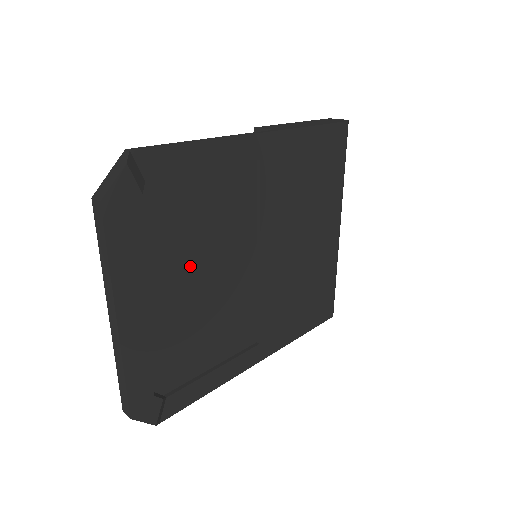
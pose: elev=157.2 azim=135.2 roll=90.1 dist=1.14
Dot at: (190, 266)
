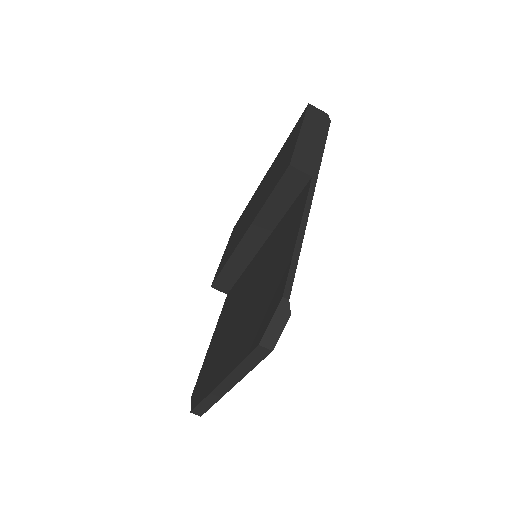
Dot at: occluded
